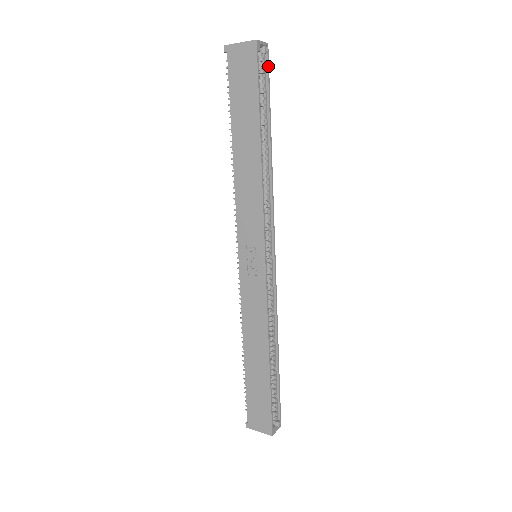
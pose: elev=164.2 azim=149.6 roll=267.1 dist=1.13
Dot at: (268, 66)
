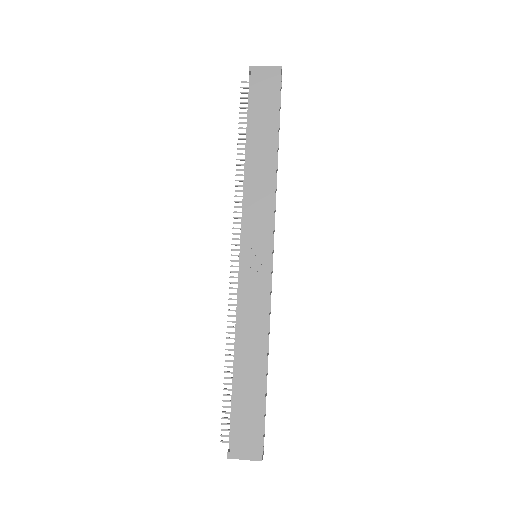
Dot at: occluded
